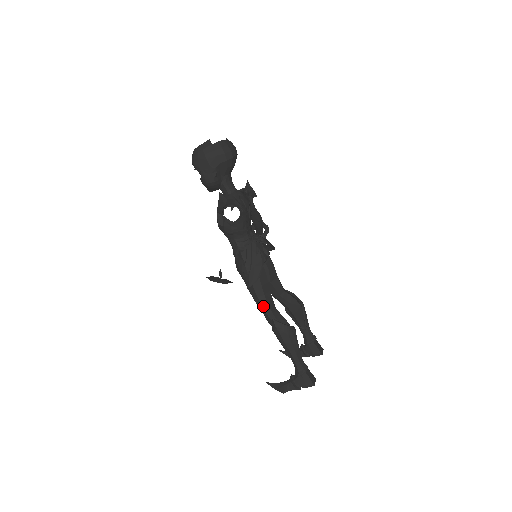
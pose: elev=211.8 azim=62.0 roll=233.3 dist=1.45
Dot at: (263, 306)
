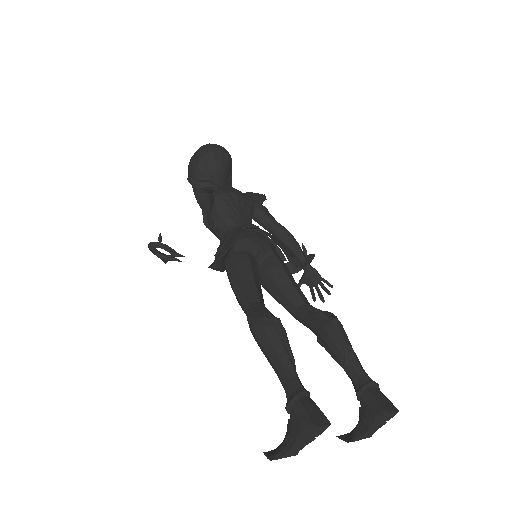
Dot at: (240, 299)
